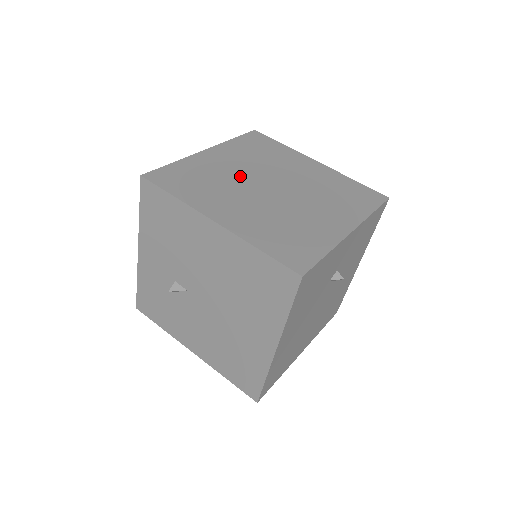
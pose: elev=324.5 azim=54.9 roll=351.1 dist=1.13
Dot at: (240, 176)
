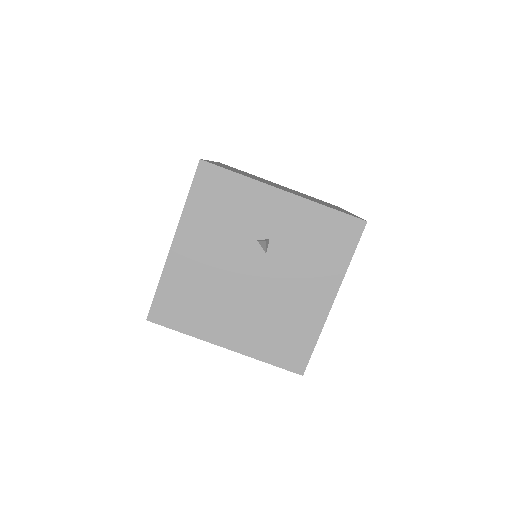
Dot at: occluded
